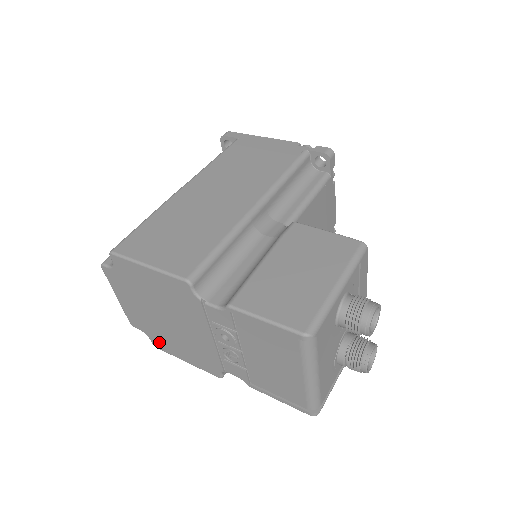
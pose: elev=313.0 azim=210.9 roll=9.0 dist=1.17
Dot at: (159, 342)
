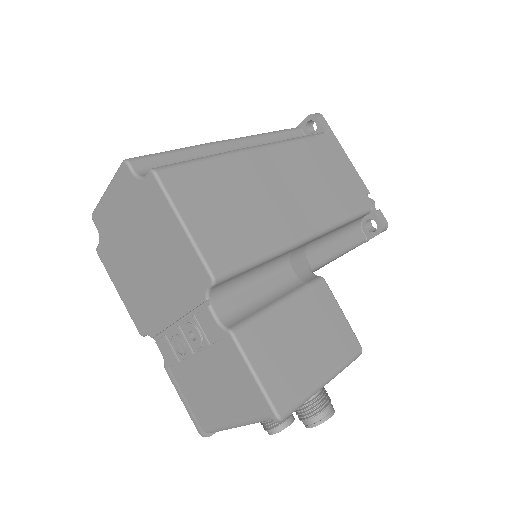
Dot at: (107, 256)
